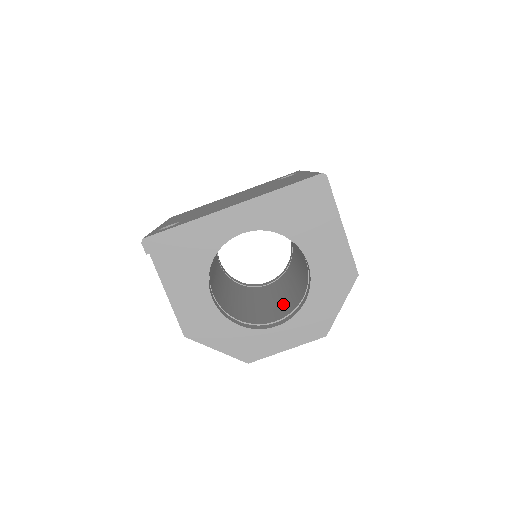
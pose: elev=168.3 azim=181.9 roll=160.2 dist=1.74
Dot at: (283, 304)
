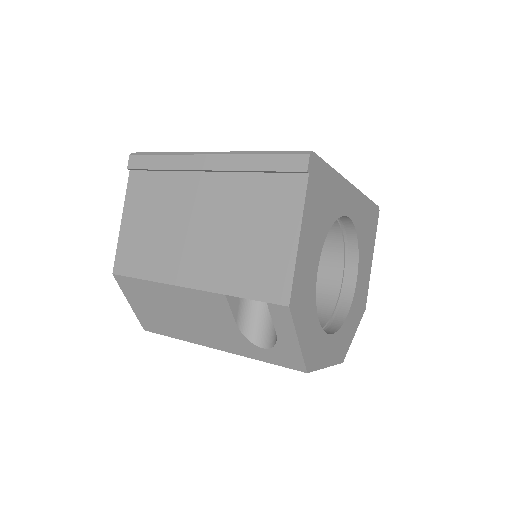
Dot at: occluded
